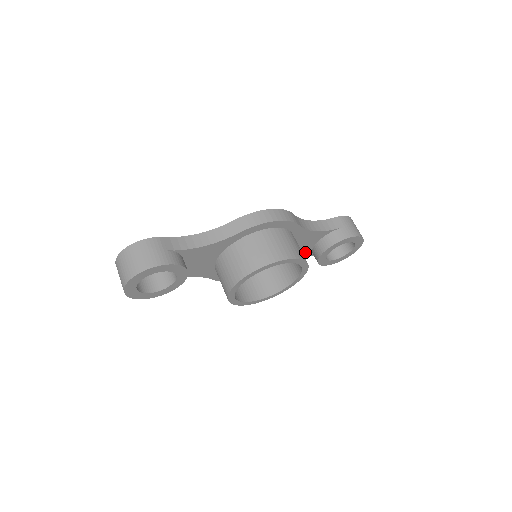
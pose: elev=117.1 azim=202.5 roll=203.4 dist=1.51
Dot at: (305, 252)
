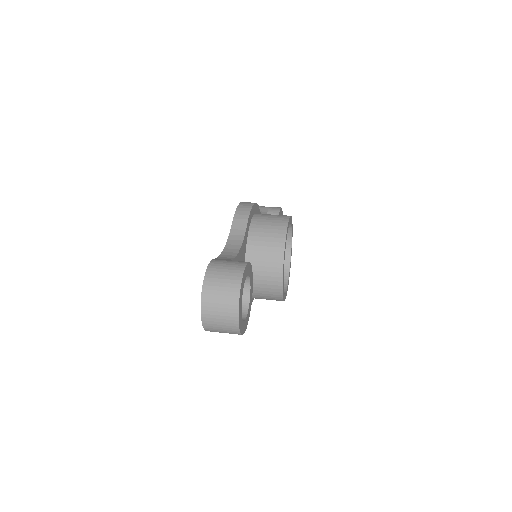
Dot at: occluded
